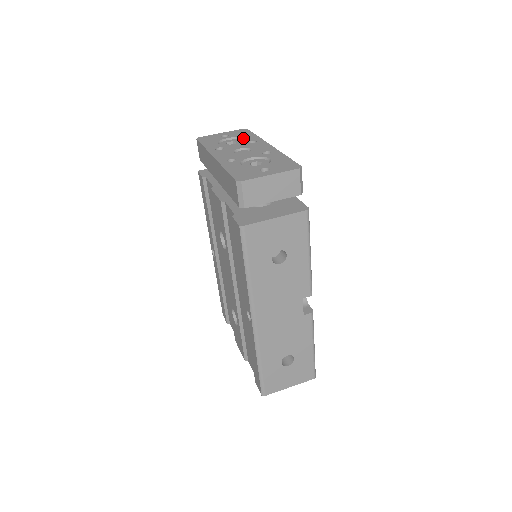
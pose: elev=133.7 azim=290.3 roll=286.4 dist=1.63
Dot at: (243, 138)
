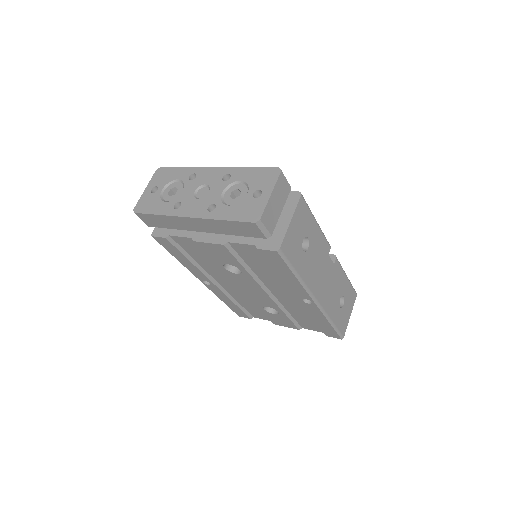
Dot at: (177, 179)
